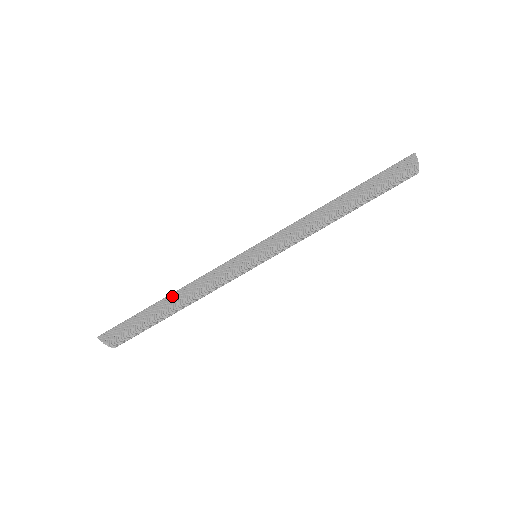
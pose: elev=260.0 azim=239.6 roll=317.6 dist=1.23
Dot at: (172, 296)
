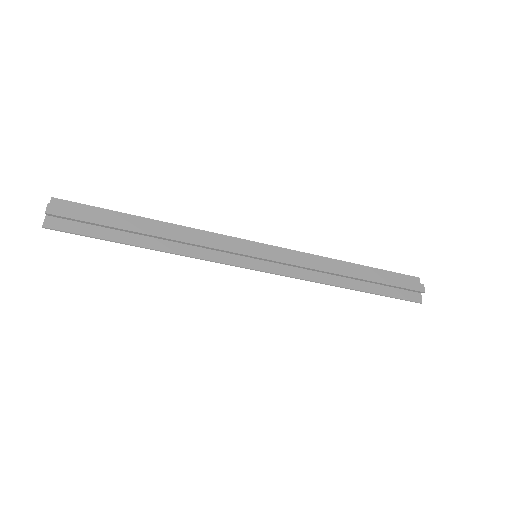
Dot at: (153, 248)
